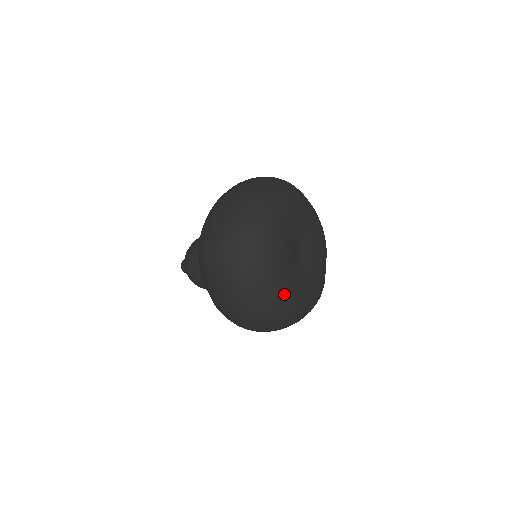
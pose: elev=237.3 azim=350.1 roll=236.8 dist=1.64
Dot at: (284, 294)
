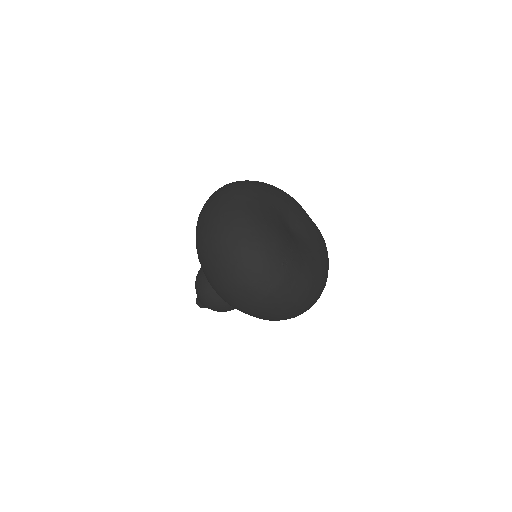
Dot at: (309, 272)
